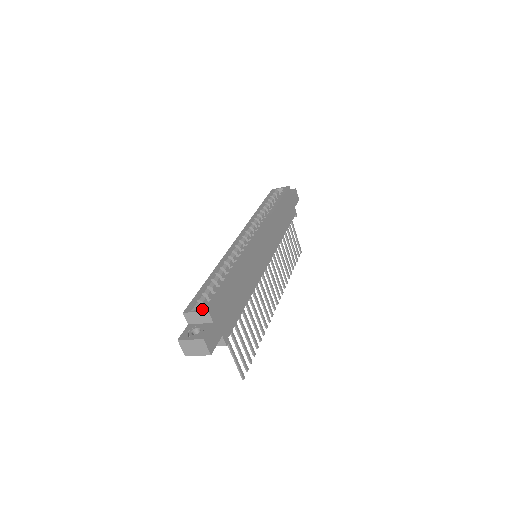
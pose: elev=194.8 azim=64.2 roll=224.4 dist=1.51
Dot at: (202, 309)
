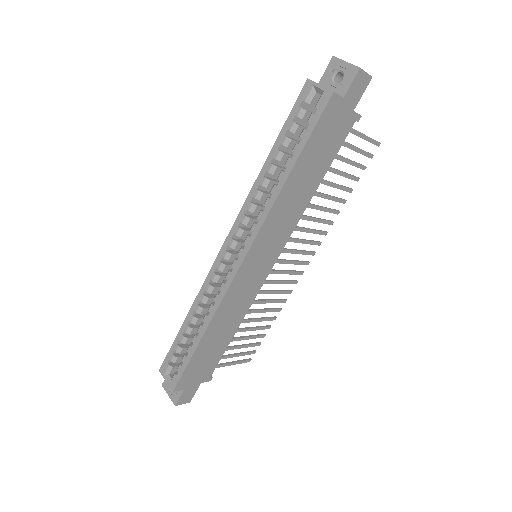
Dot at: (169, 383)
